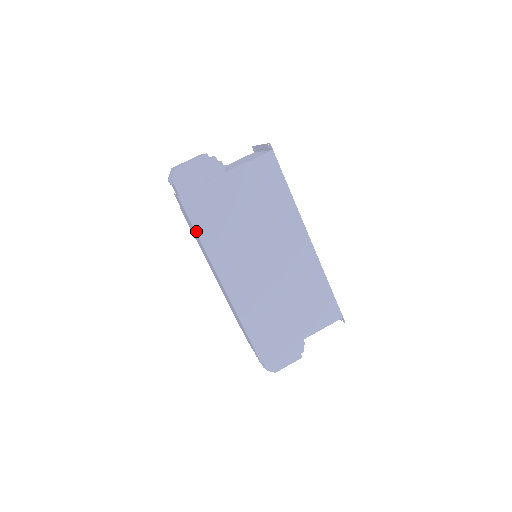
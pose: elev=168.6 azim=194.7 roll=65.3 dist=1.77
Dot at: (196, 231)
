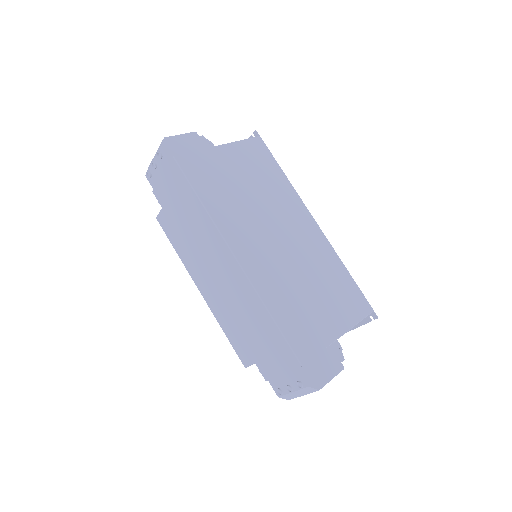
Dot at: (196, 193)
